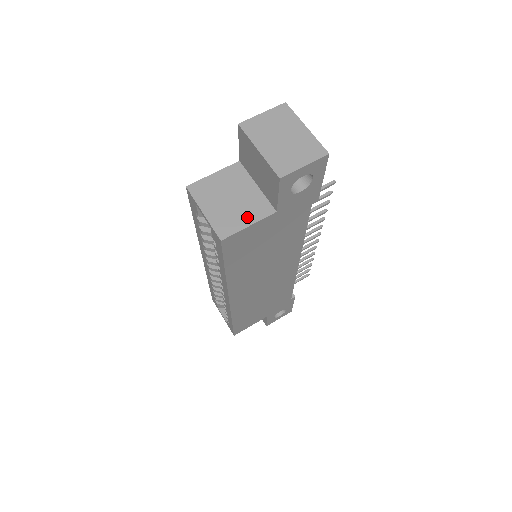
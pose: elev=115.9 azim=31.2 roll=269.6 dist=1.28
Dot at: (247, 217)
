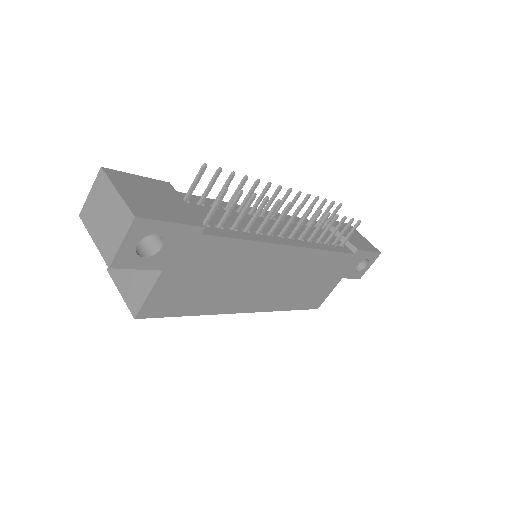
Dot at: (145, 286)
